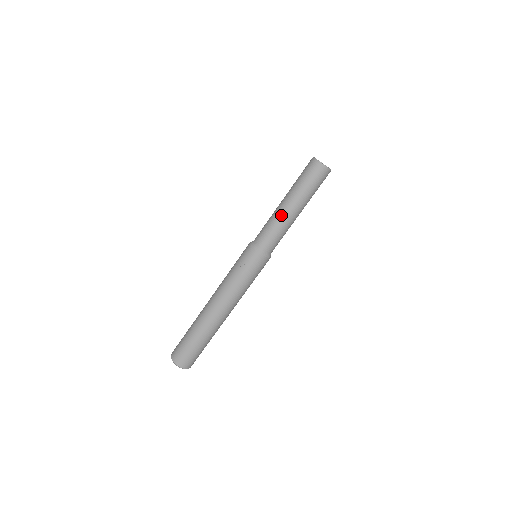
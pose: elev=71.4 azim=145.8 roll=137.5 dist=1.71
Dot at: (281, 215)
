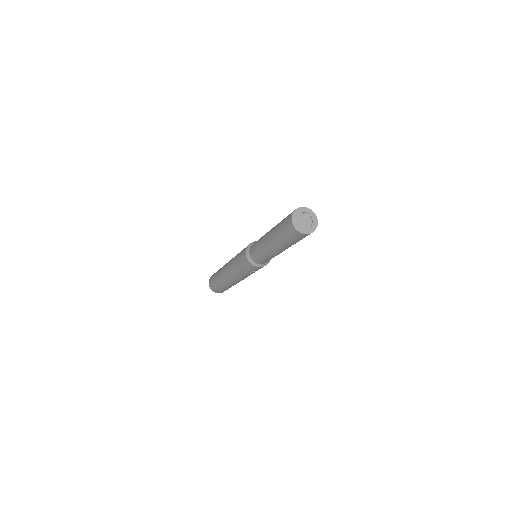
Dot at: occluded
